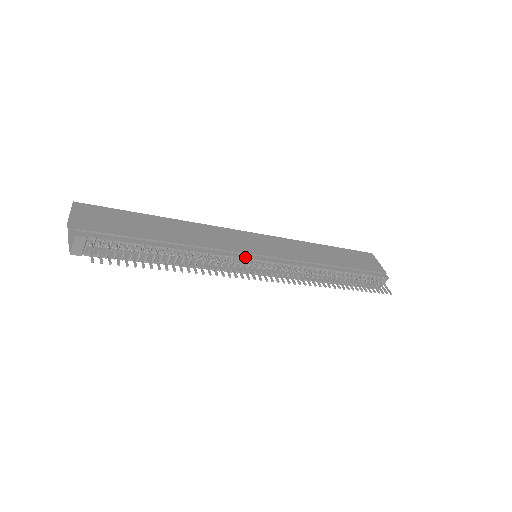
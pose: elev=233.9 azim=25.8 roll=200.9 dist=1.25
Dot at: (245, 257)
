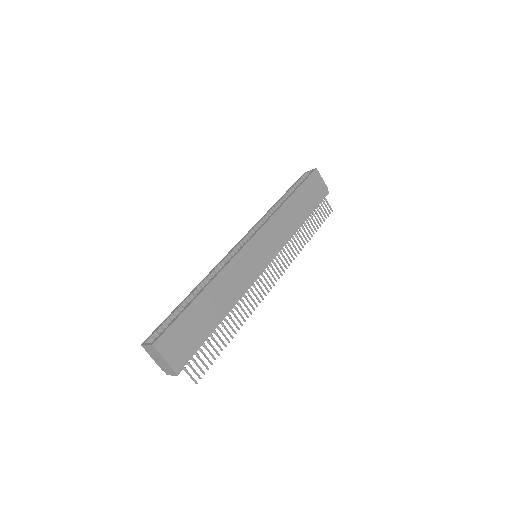
Dot at: (258, 276)
